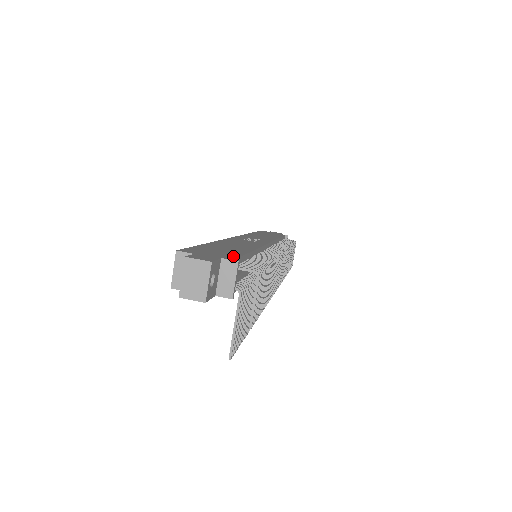
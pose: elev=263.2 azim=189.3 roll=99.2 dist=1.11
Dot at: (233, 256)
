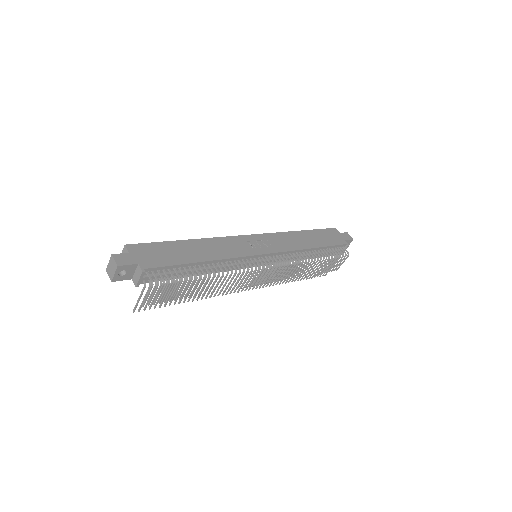
Dot at: (155, 264)
